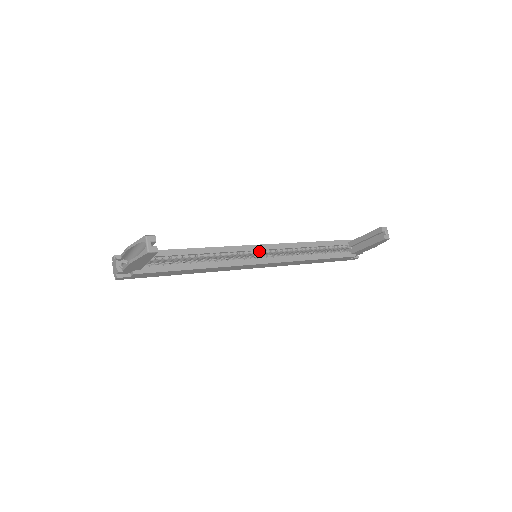
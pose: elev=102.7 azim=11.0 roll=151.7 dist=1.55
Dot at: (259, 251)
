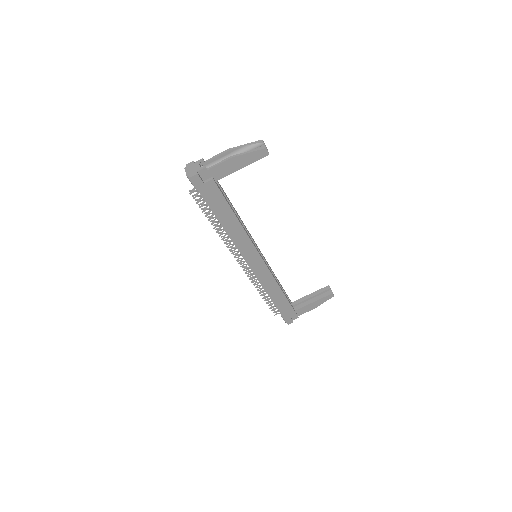
Dot at: occluded
